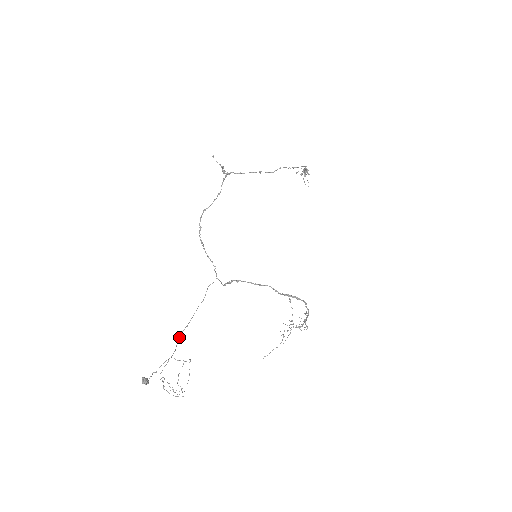
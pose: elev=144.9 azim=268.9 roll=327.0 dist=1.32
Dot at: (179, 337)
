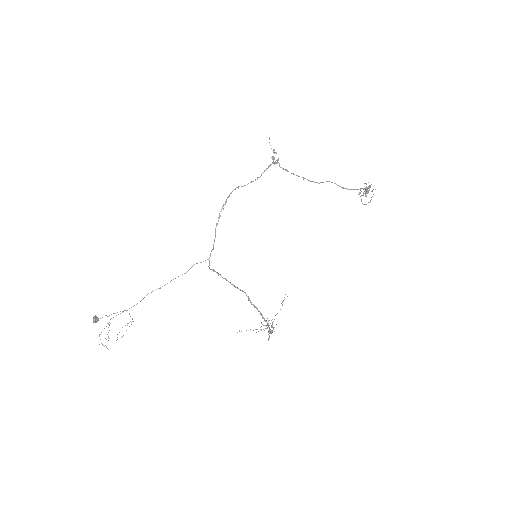
Dot at: occluded
